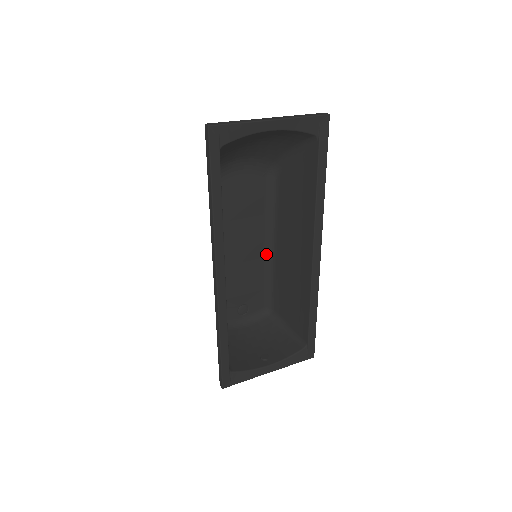
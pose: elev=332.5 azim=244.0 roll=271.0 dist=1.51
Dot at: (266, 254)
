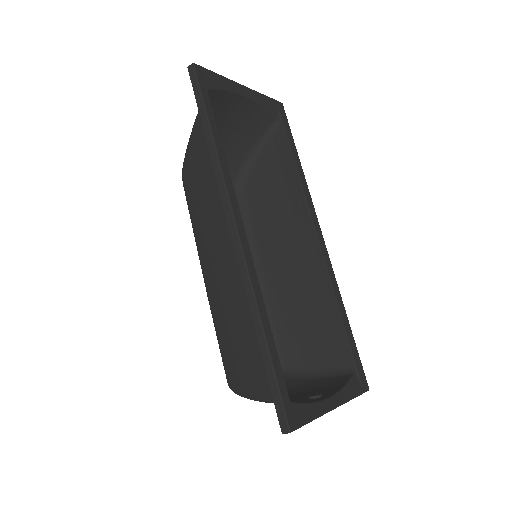
Dot at: occluded
